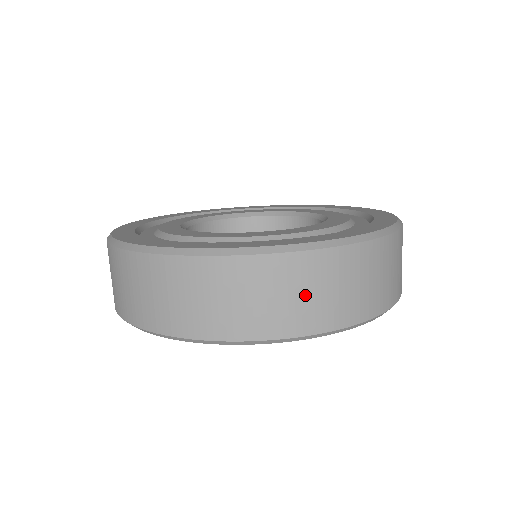
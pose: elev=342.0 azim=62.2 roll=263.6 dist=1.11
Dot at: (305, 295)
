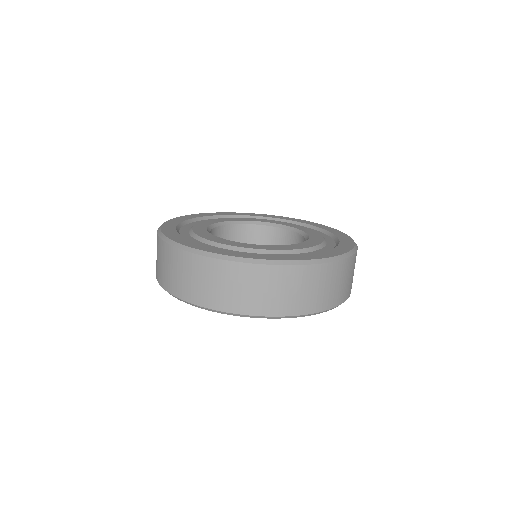
Dot at: (303, 291)
